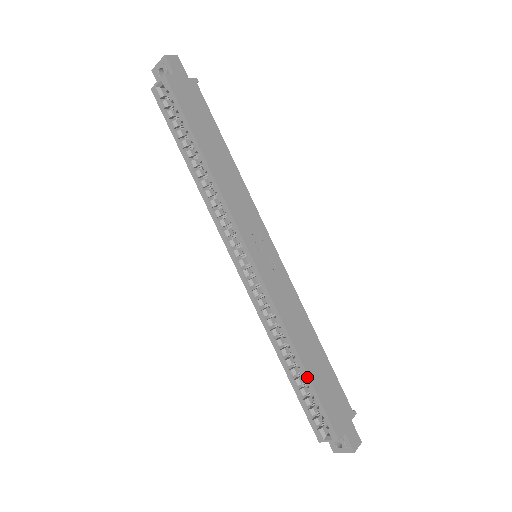
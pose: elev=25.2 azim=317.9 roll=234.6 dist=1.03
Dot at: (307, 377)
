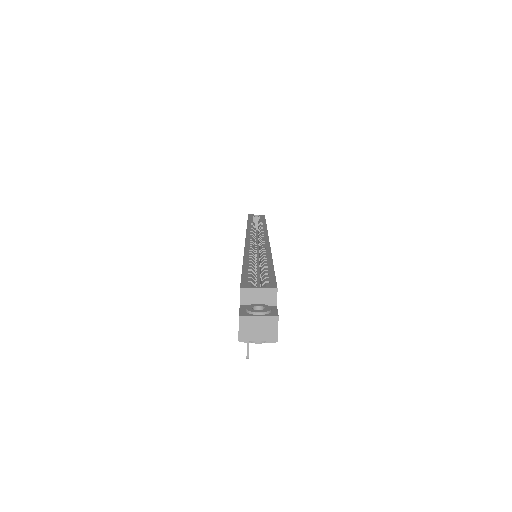
Dot at: (271, 264)
